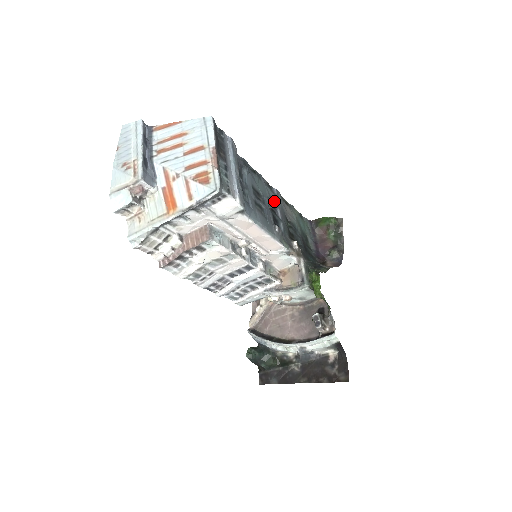
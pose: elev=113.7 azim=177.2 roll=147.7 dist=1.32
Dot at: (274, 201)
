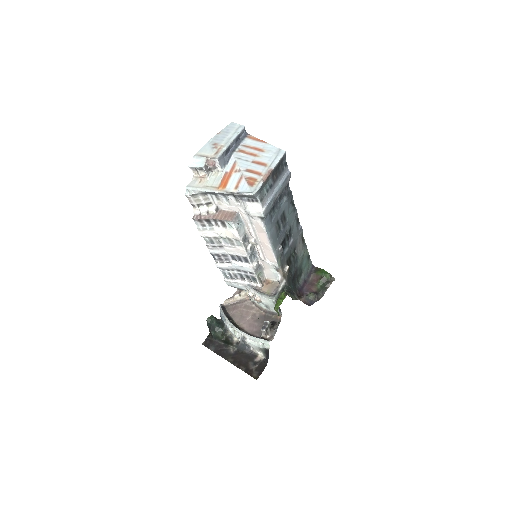
Dot at: (294, 232)
